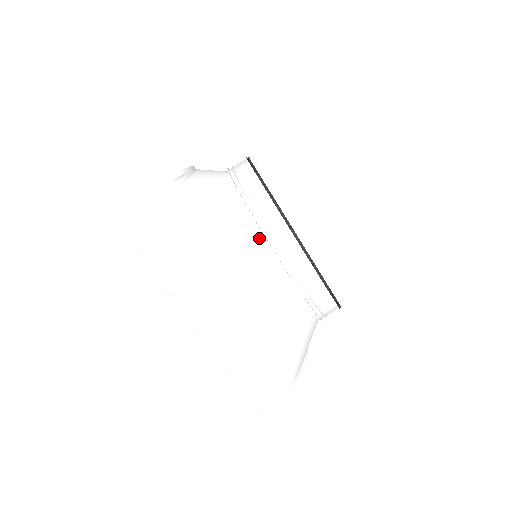
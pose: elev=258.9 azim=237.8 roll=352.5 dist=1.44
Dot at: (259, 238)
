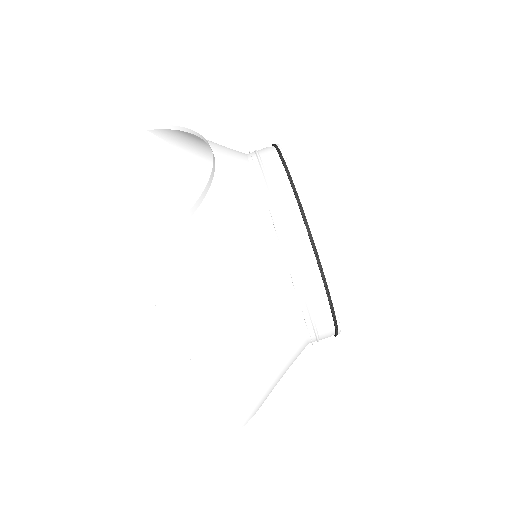
Dot at: (286, 282)
